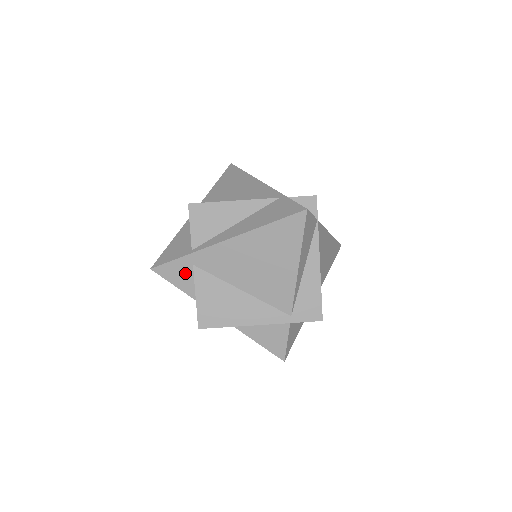
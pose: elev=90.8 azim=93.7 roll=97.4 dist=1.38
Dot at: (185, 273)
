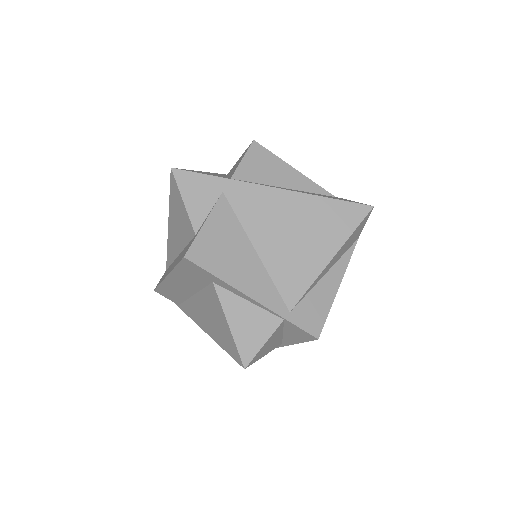
Dot at: (207, 195)
